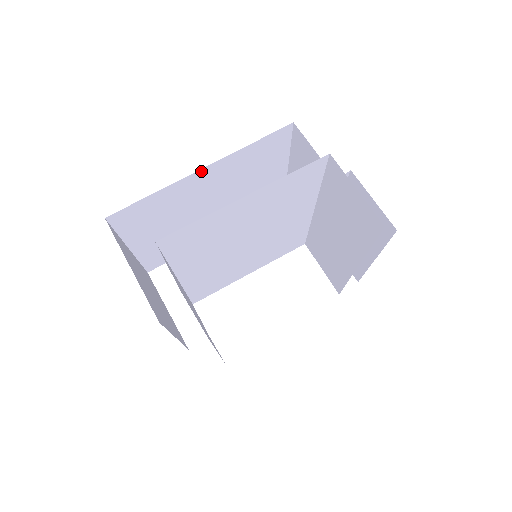
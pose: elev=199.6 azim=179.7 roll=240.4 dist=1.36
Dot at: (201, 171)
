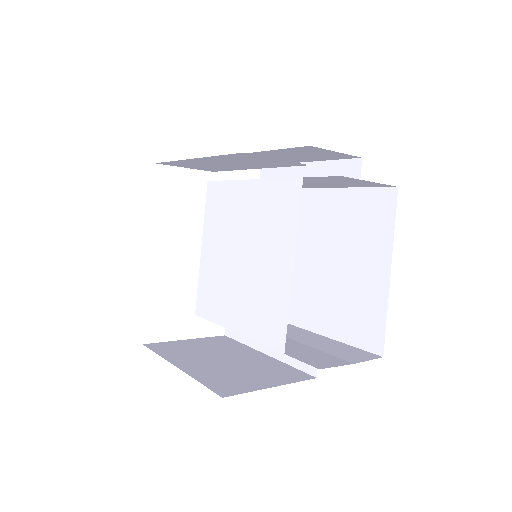
Dot at: occluded
